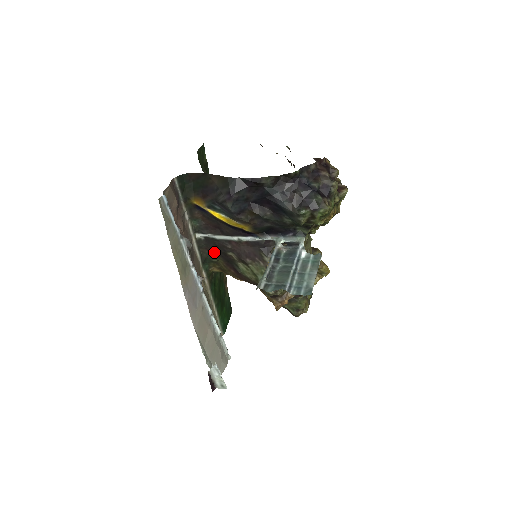
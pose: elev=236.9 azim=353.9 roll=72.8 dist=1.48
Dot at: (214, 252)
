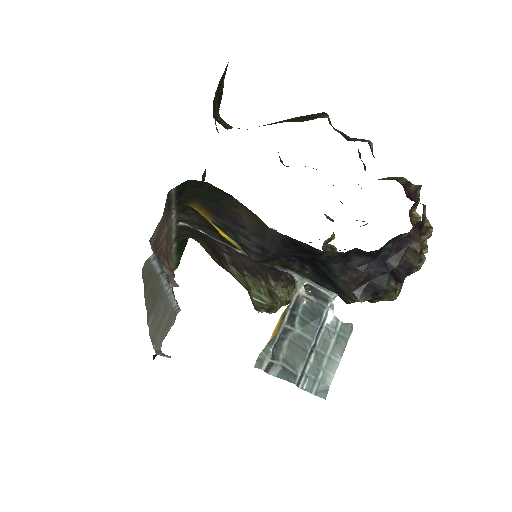
Dot at: (198, 236)
